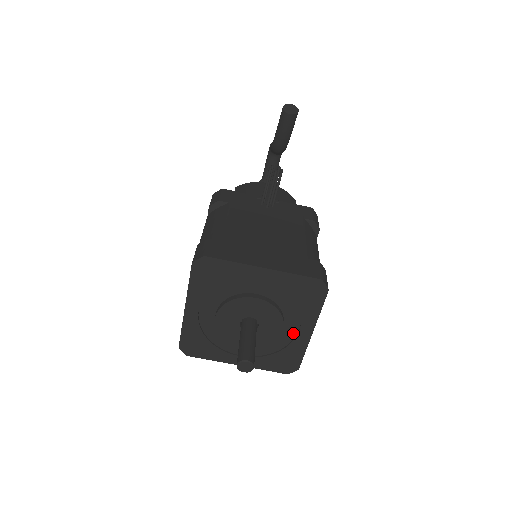
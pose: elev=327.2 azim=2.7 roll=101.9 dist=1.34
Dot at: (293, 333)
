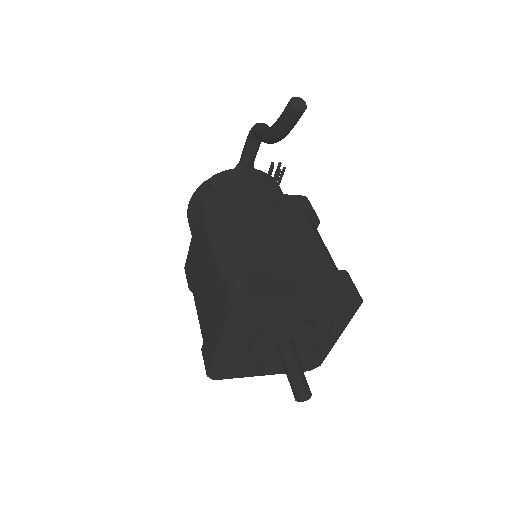
Dot at: (321, 340)
